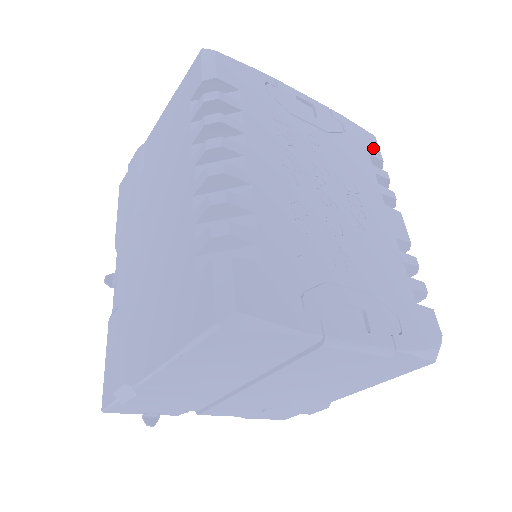
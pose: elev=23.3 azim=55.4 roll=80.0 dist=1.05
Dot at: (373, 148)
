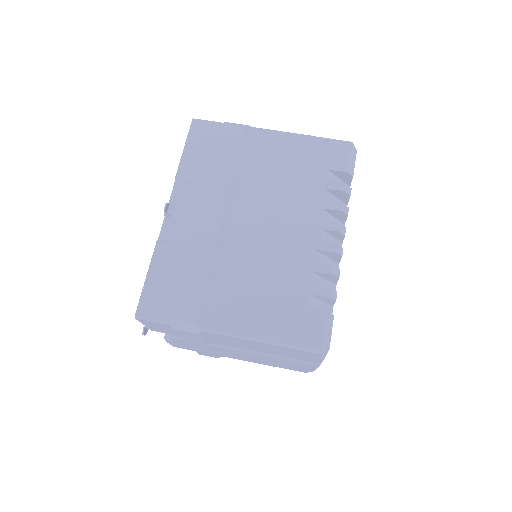
Dot at: occluded
